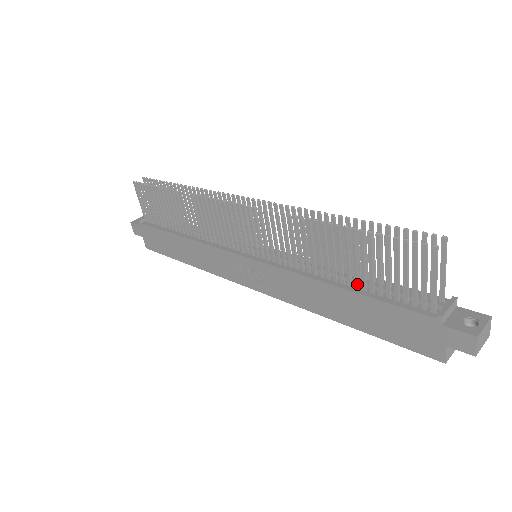
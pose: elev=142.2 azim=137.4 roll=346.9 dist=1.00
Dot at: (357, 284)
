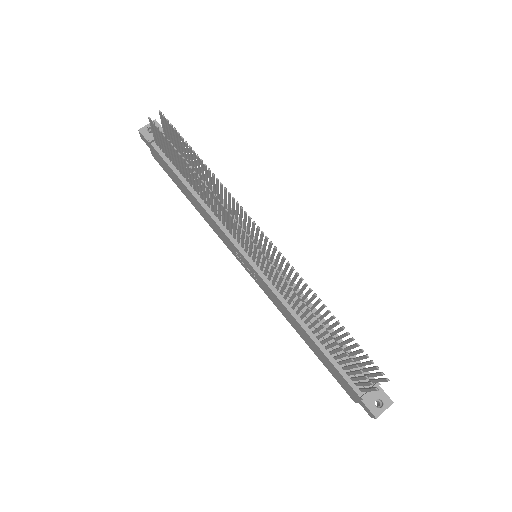
Dot at: (322, 343)
